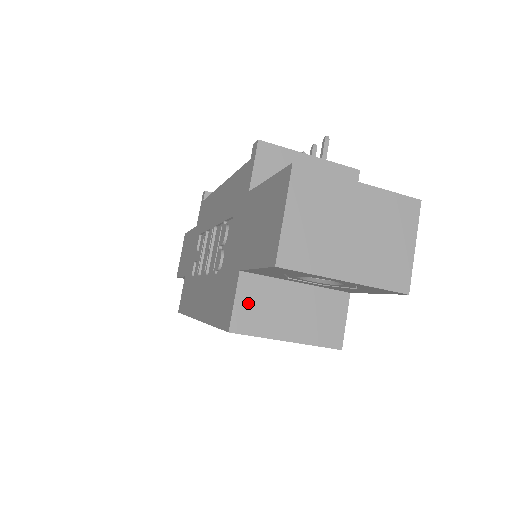
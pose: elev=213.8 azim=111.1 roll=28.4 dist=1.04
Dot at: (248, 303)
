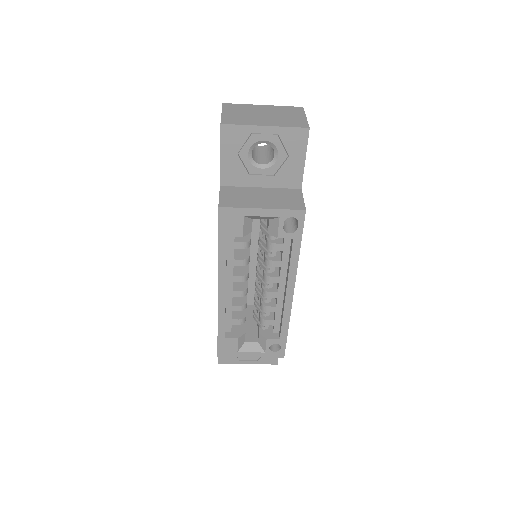
Dot at: (229, 196)
